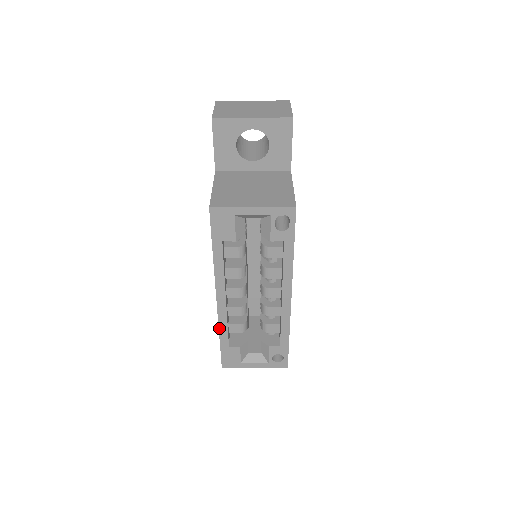
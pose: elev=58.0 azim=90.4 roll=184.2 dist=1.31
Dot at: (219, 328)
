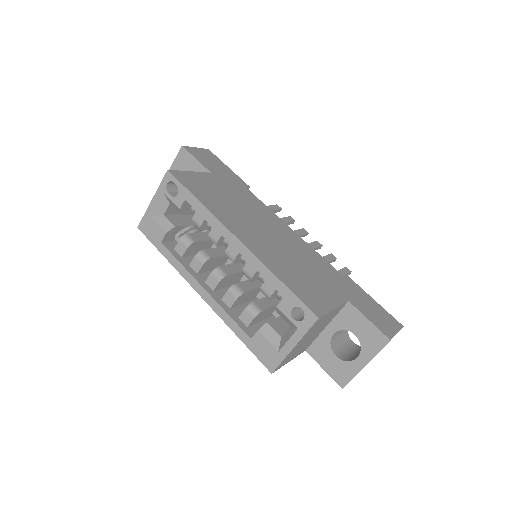
Dot at: (227, 324)
